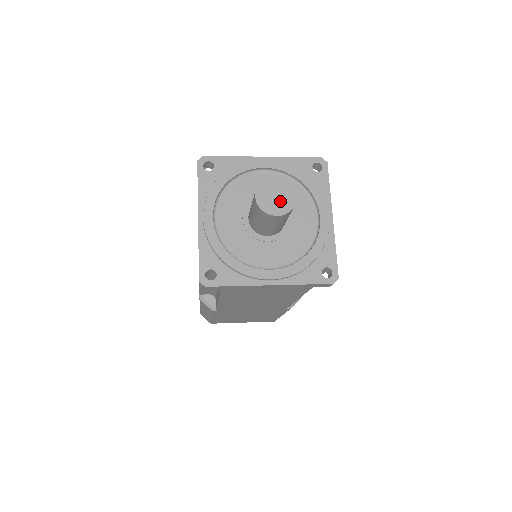
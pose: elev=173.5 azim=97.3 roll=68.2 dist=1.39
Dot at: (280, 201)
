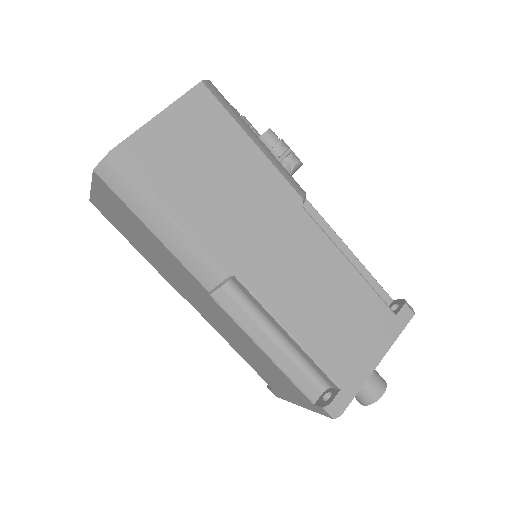
Dot at: occluded
